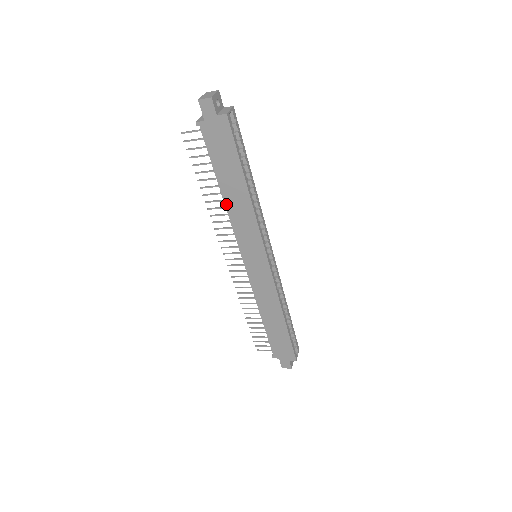
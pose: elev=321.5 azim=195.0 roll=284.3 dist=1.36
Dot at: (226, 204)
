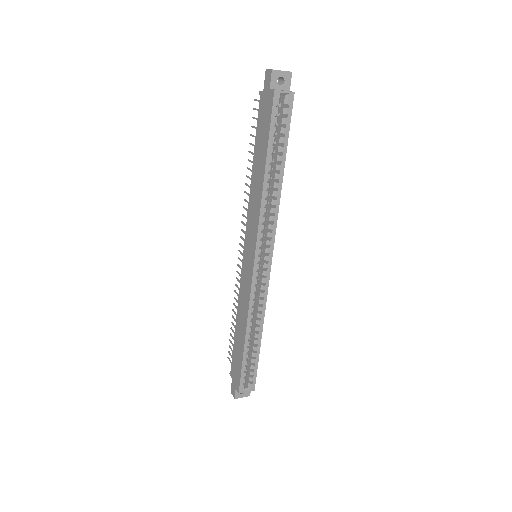
Dot at: (251, 184)
